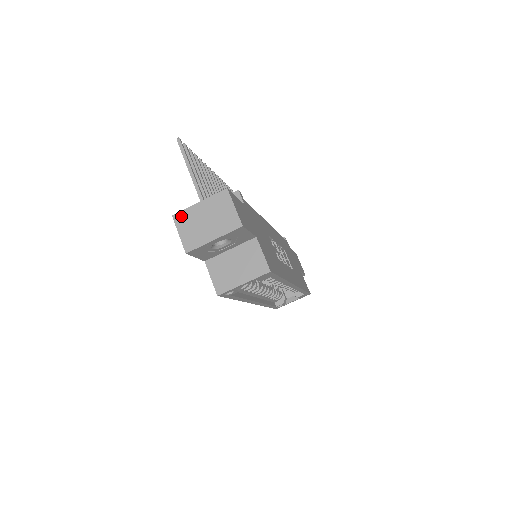
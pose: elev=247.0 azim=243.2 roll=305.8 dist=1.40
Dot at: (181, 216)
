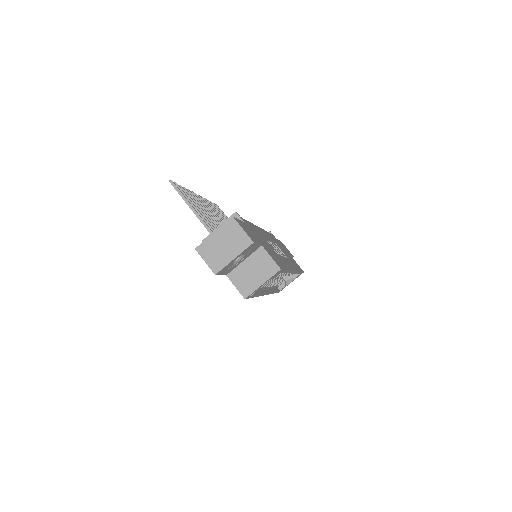
Dot at: (202, 247)
